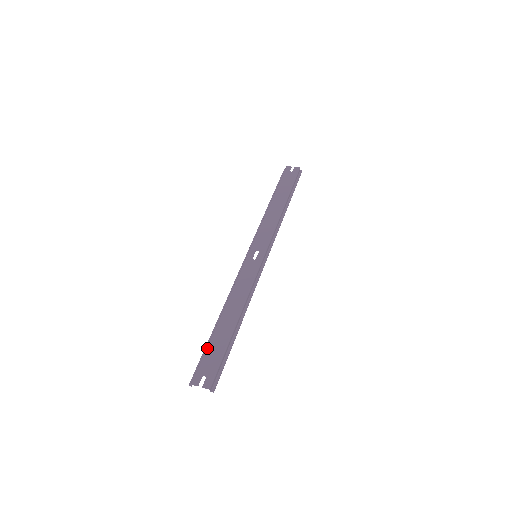
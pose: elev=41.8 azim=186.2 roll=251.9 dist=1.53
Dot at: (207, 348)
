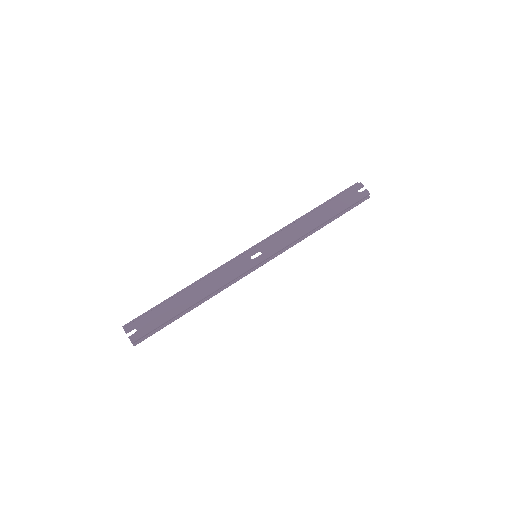
Dot at: (155, 309)
